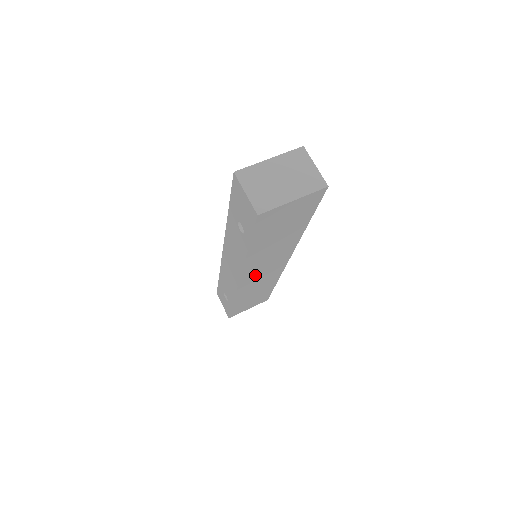
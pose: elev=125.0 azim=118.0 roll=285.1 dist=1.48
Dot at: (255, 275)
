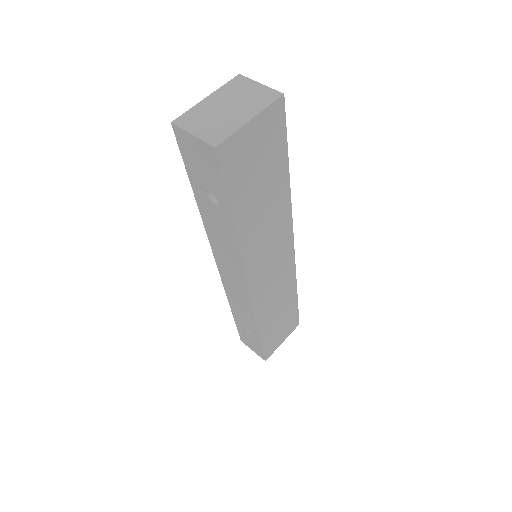
Dot at: (263, 275)
